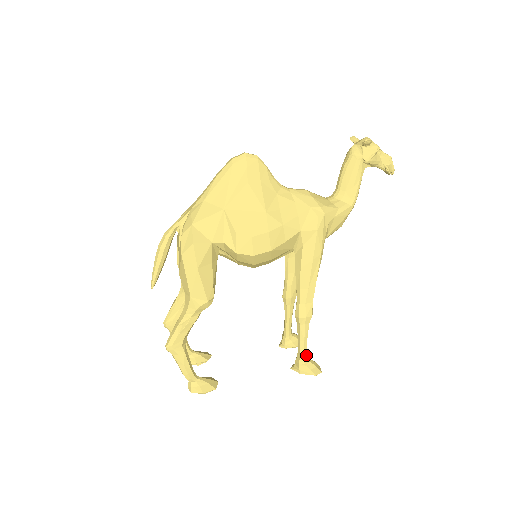
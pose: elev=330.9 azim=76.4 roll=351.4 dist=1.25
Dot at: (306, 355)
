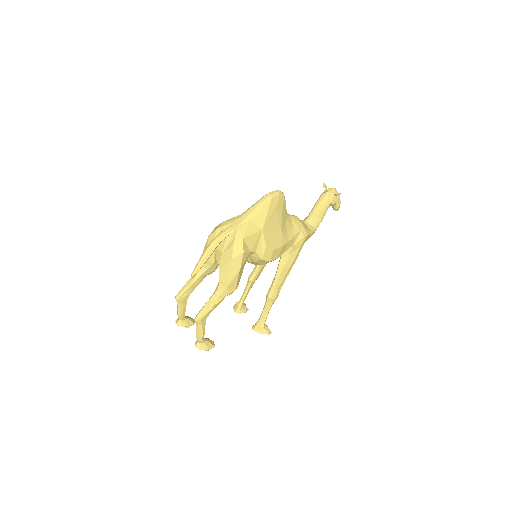
Dot at: (265, 321)
